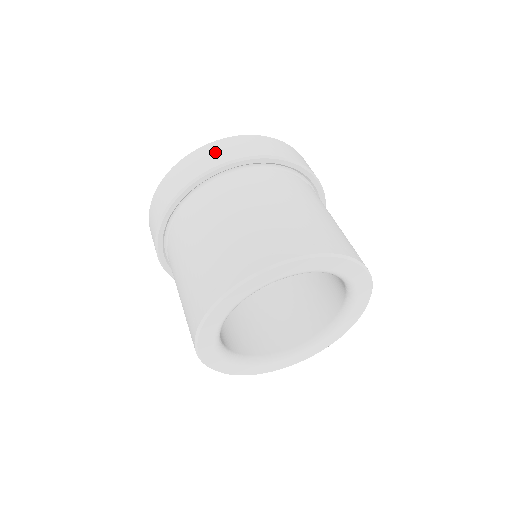
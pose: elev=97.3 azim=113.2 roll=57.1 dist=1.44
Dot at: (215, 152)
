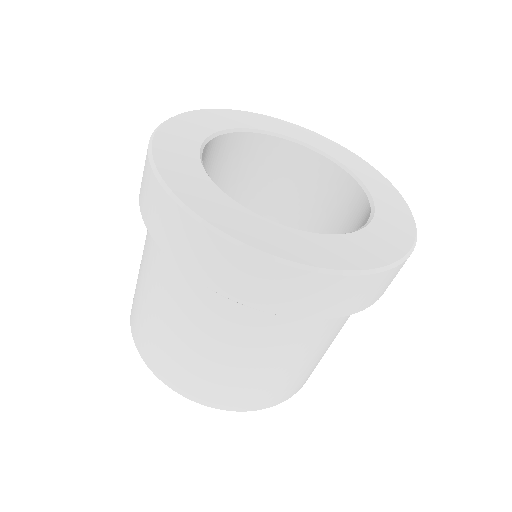
Dot at: (275, 288)
